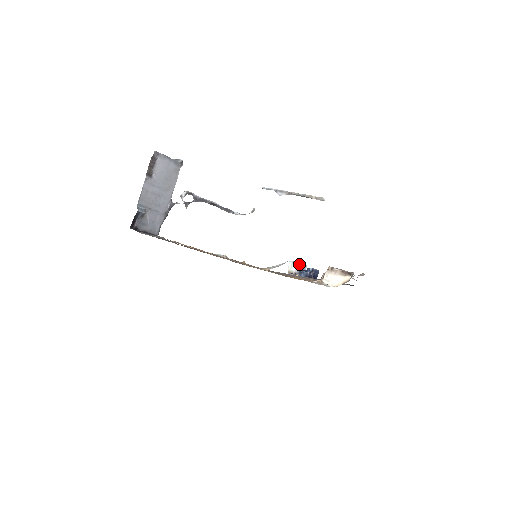
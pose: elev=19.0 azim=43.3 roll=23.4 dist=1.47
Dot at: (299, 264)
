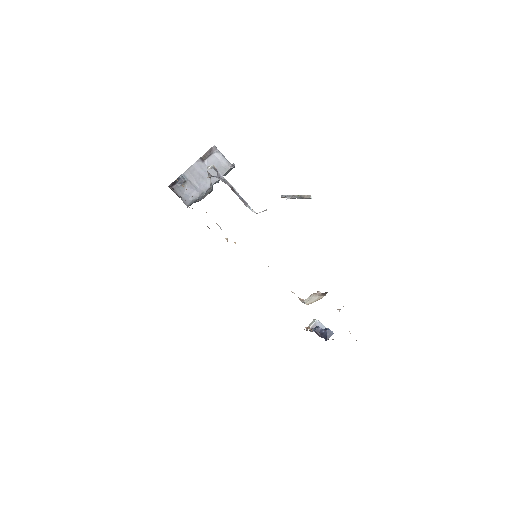
Dot at: (319, 322)
